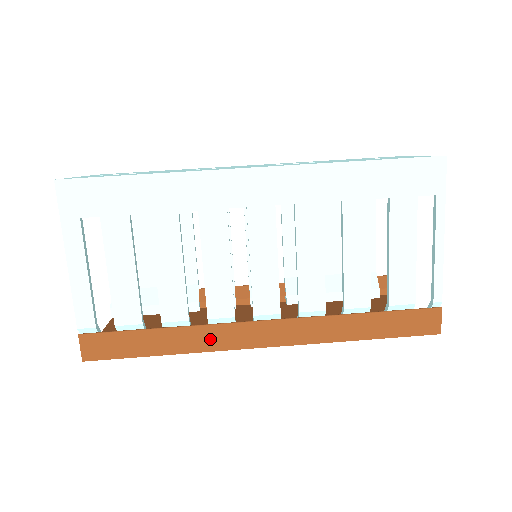
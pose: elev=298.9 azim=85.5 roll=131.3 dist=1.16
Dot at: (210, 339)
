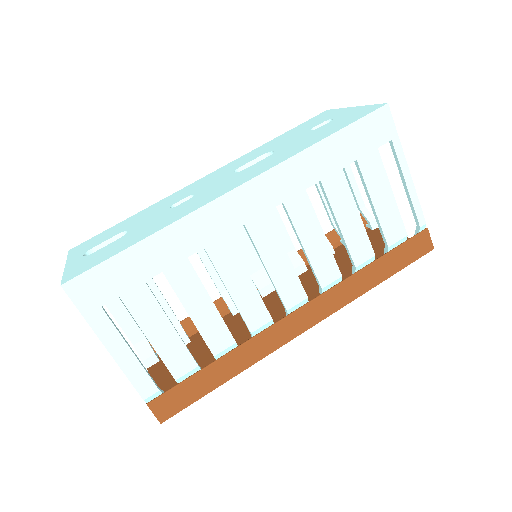
Dot at: (260, 348)
